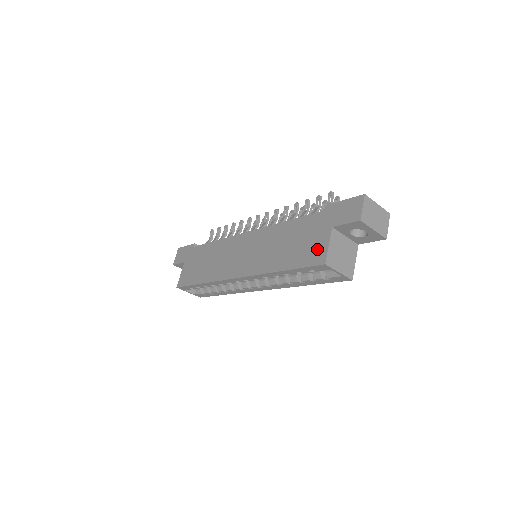
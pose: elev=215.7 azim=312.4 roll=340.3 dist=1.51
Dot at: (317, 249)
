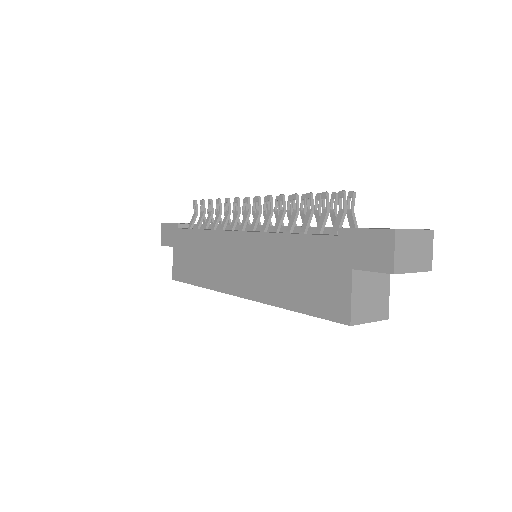
Dot at: (335, 297)
